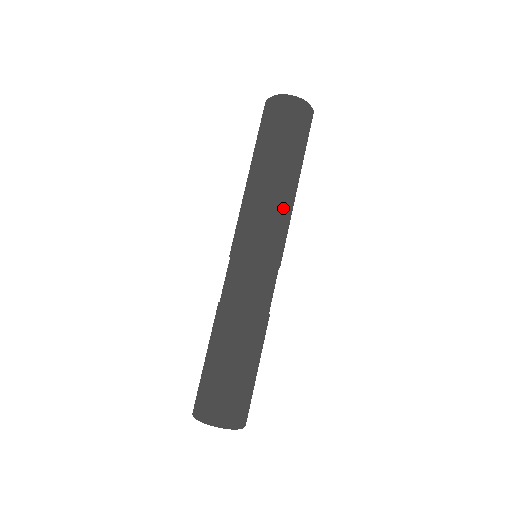
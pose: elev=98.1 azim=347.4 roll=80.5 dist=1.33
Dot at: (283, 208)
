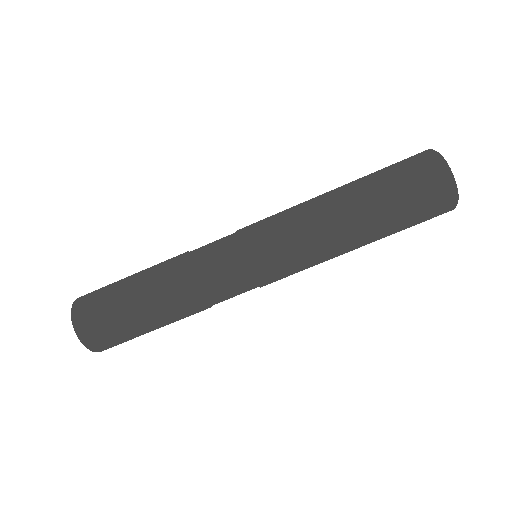
Dot at: (315, 246)
